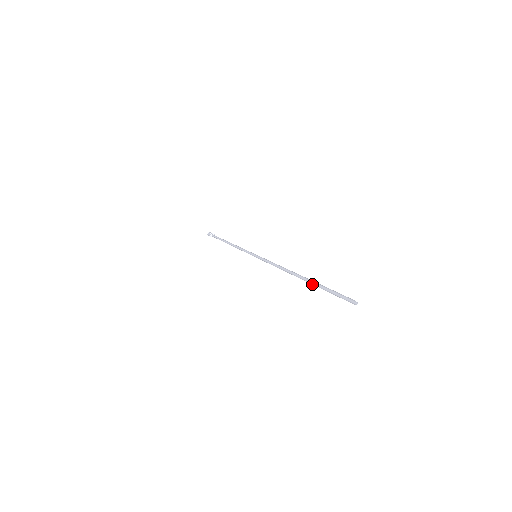
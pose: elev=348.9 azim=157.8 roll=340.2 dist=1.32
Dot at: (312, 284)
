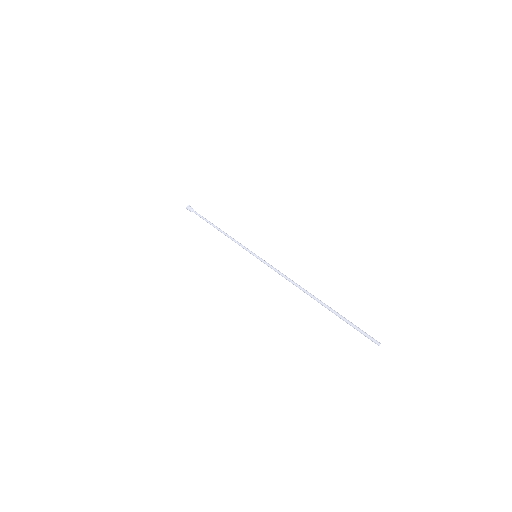
Dot at: occluded
